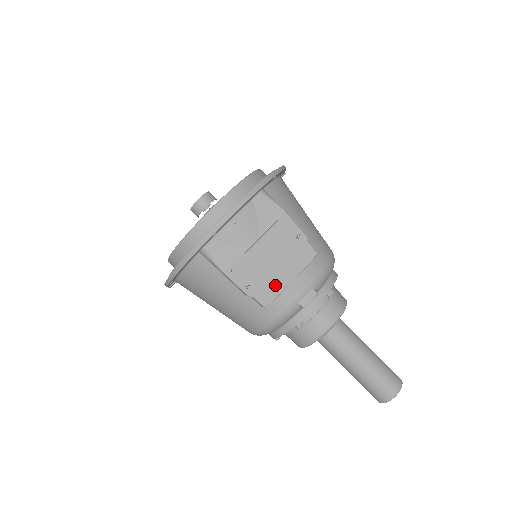
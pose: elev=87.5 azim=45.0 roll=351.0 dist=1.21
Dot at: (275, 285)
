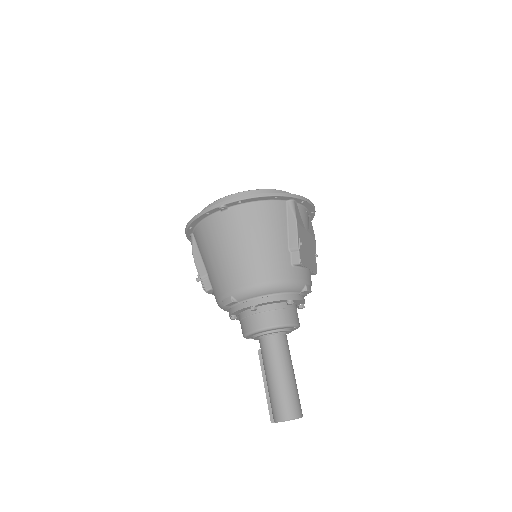
Dot at: (306, 260)
